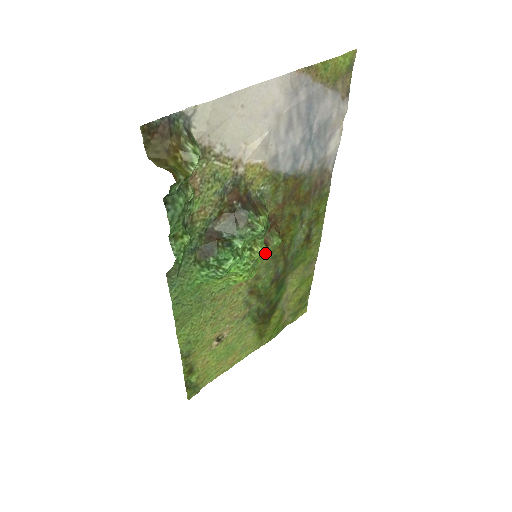
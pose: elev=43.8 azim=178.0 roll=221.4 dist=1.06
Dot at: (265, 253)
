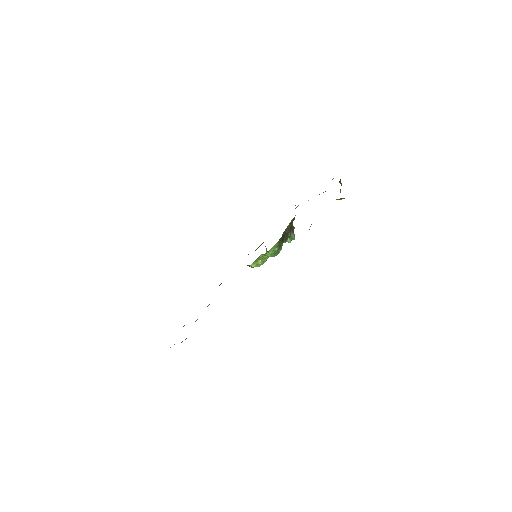
Dot at: occluded
